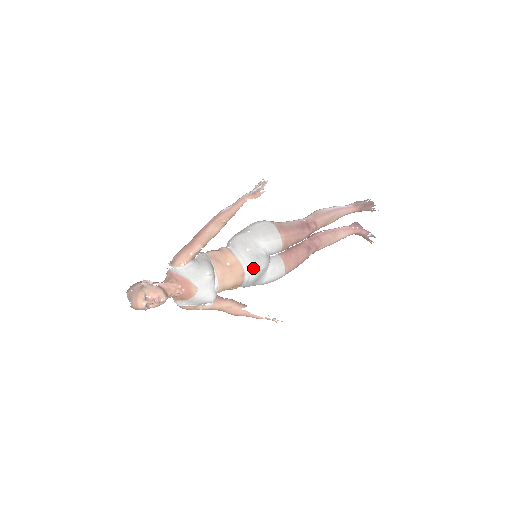
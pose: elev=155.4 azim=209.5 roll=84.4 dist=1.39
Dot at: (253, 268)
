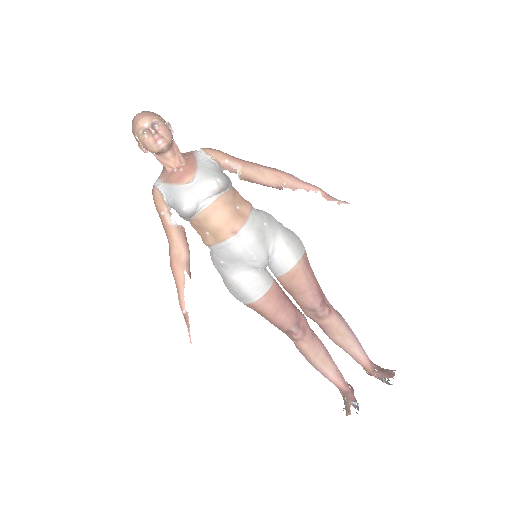
Dot at: (249, 239)
